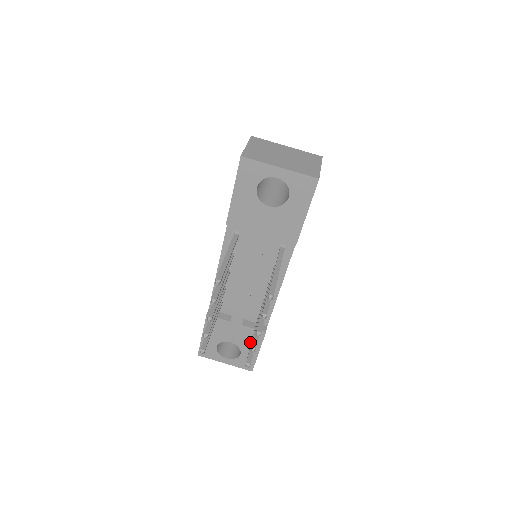
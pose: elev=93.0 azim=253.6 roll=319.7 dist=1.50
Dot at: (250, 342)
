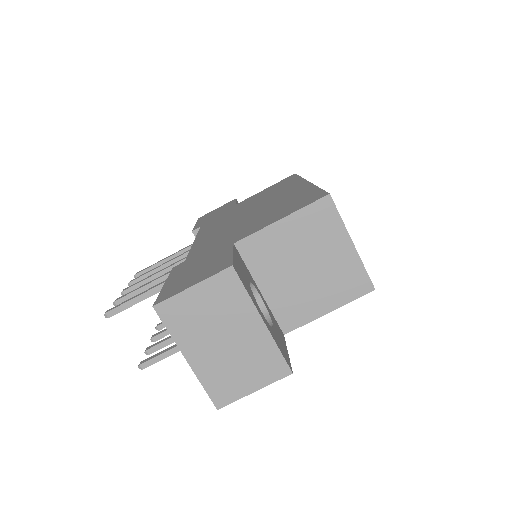
Dot at: occluded
